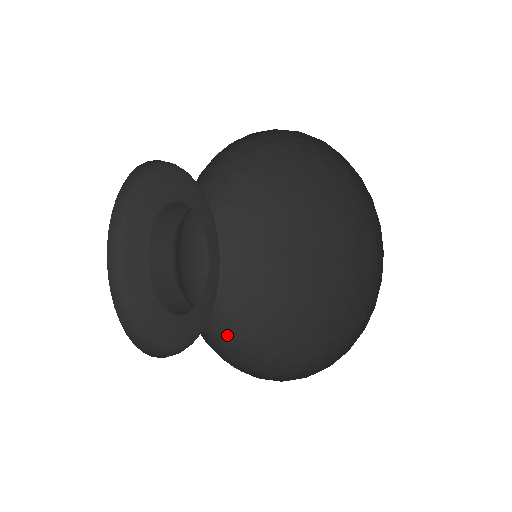
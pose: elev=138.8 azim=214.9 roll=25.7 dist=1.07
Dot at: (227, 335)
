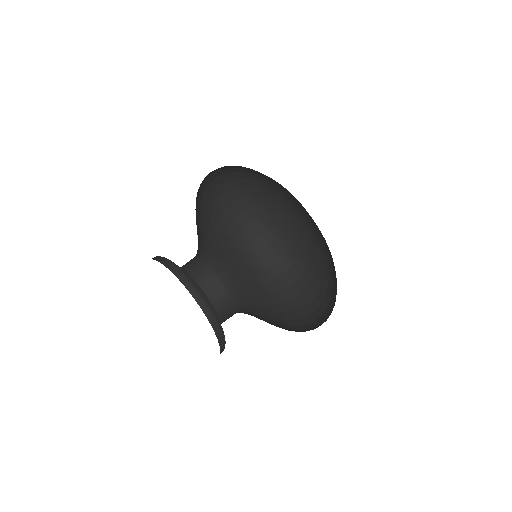
Dot at: (282, 261)
